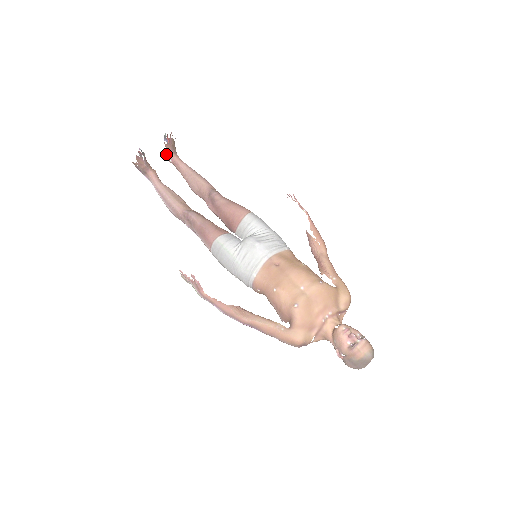
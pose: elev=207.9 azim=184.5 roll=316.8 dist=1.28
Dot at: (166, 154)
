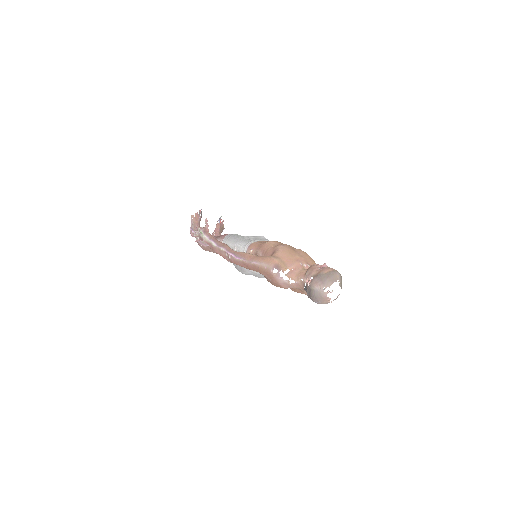
Dot at: (213, 232)
